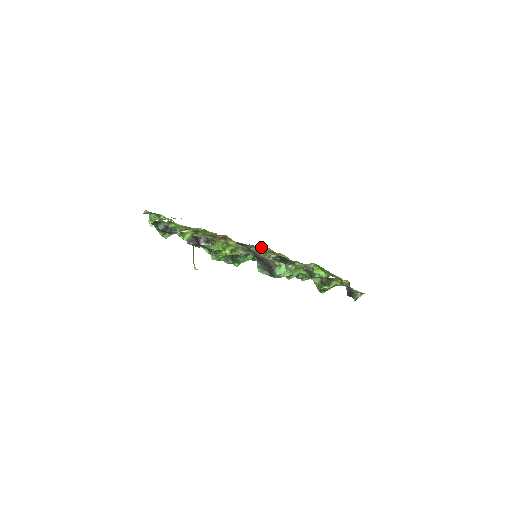
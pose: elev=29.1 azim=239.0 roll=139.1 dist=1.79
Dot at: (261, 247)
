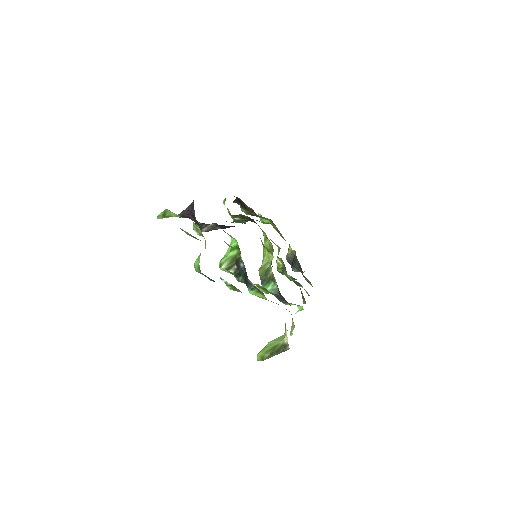
Dot at: occluded
